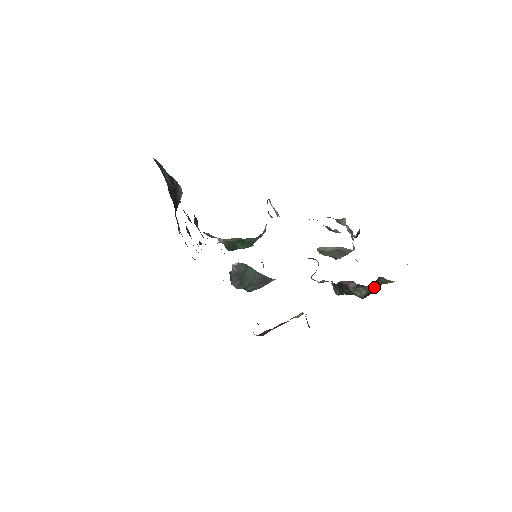
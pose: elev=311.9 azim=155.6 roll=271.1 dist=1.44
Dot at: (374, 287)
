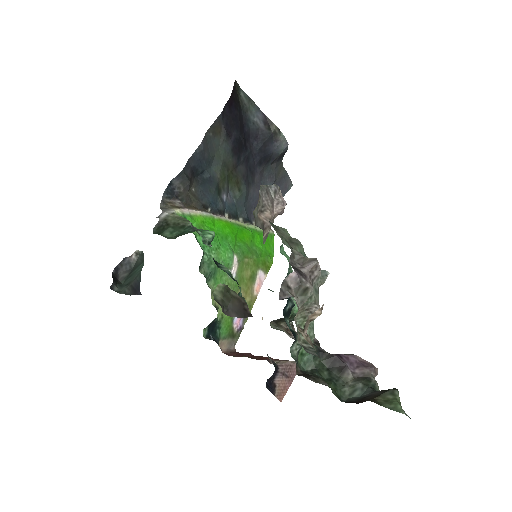
Dot at: (368, 397)
